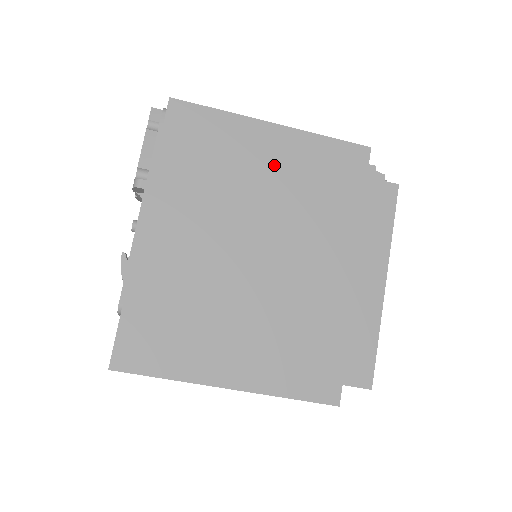
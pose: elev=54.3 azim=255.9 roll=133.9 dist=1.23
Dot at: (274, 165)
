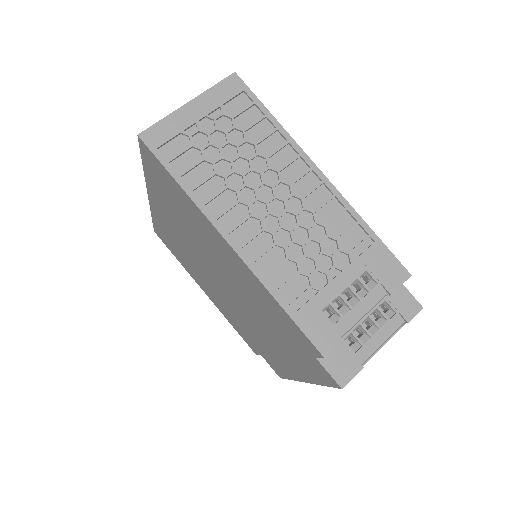
Dot at: occluded
